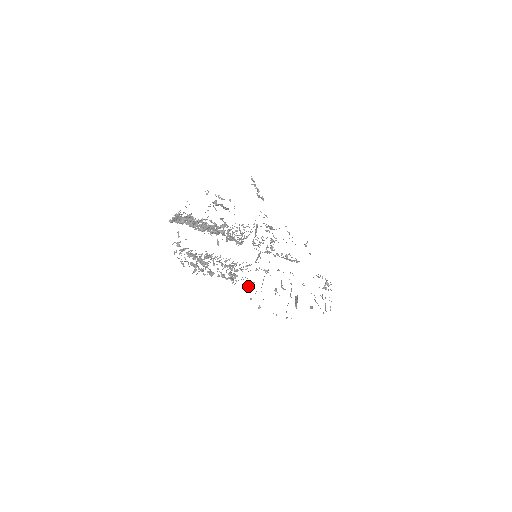
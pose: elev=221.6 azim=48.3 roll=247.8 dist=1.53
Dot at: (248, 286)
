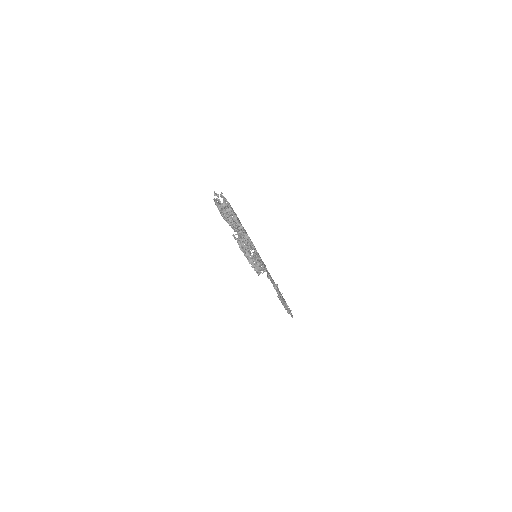
Dot at: (269, 277)
